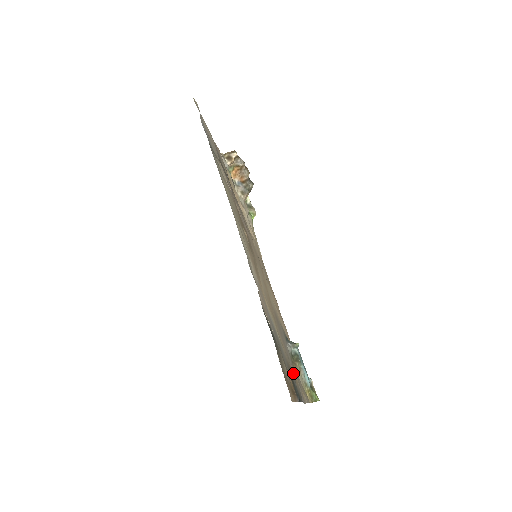
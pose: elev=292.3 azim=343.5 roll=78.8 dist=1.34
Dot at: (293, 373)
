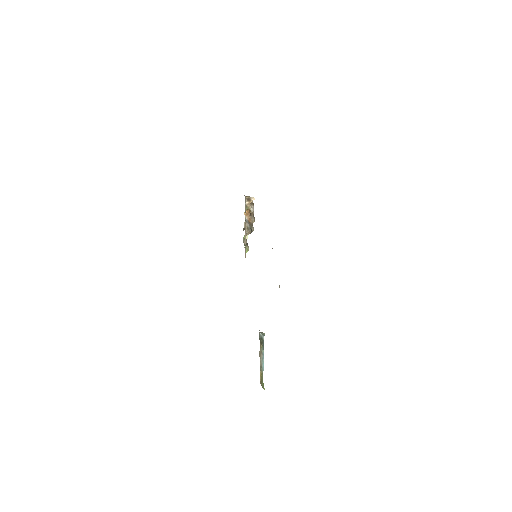
Dot at: occluded
